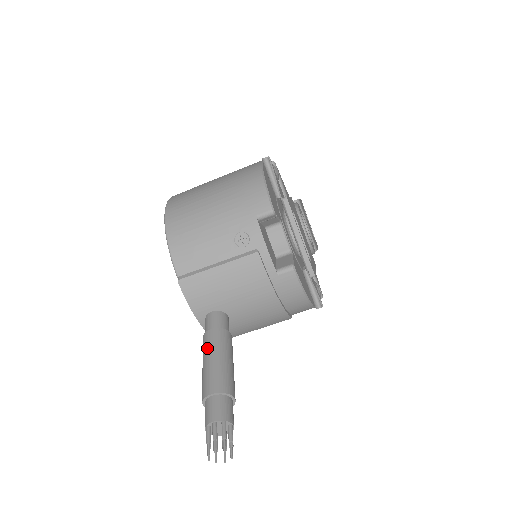
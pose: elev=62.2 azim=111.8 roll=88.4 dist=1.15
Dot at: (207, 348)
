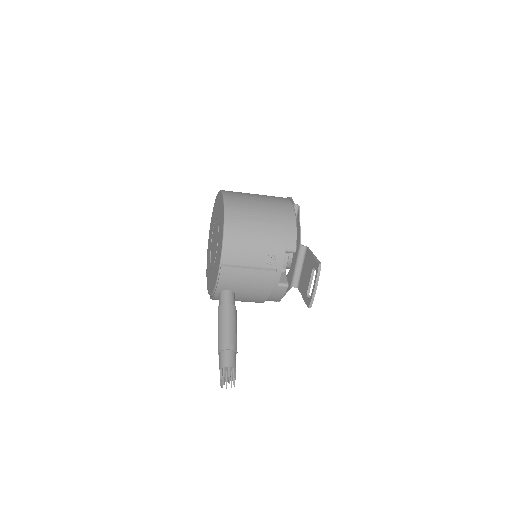
Dot at: (226, 317)
